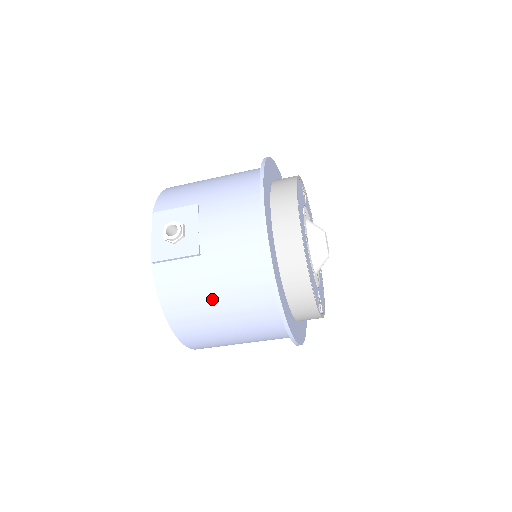
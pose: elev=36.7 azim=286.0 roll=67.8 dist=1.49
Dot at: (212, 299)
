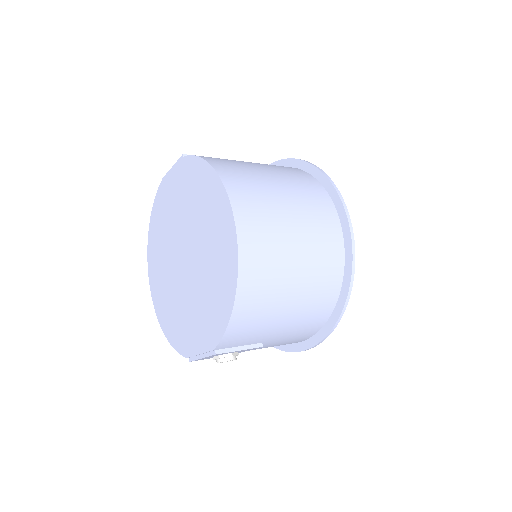
Dot at: occluded
